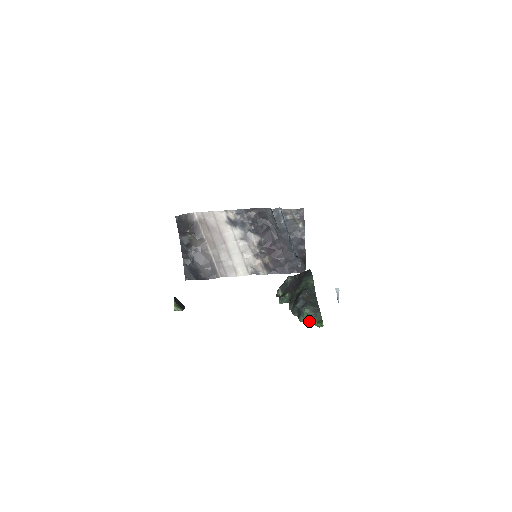
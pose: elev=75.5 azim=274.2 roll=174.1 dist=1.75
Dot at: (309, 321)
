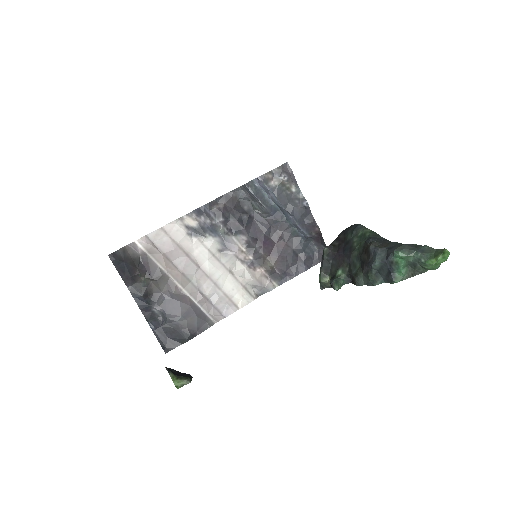
Dot at: (412, 272)
